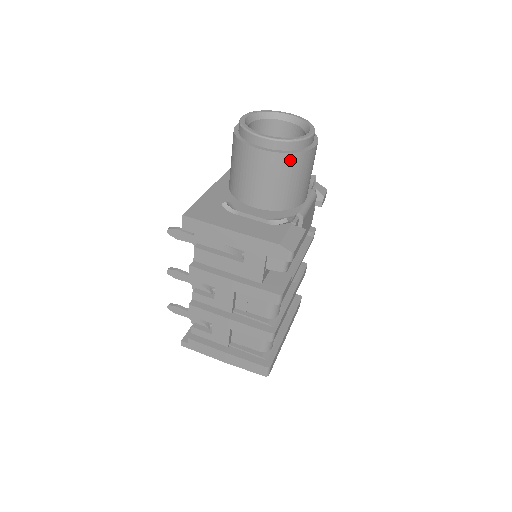
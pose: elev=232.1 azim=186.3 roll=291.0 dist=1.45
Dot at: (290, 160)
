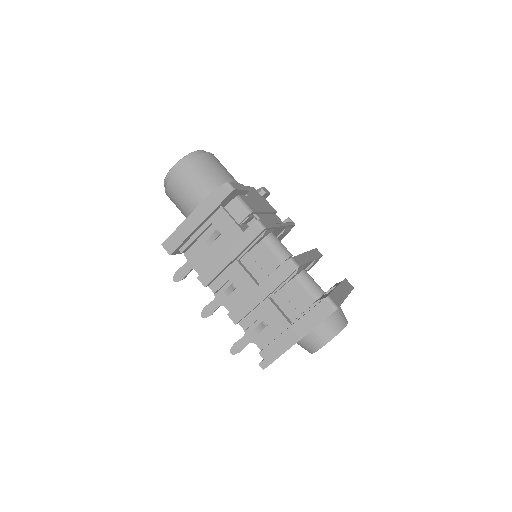
Dot at: (195, 163)
